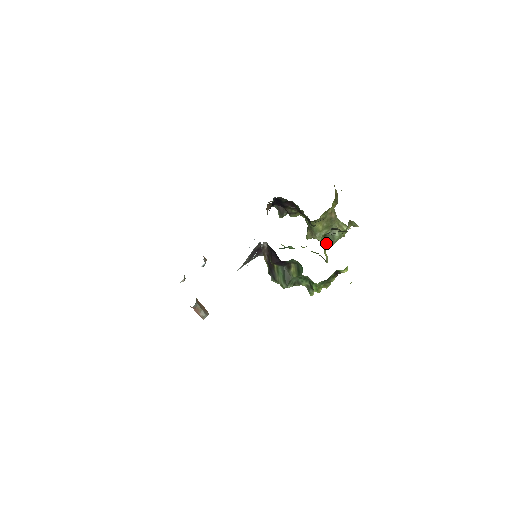
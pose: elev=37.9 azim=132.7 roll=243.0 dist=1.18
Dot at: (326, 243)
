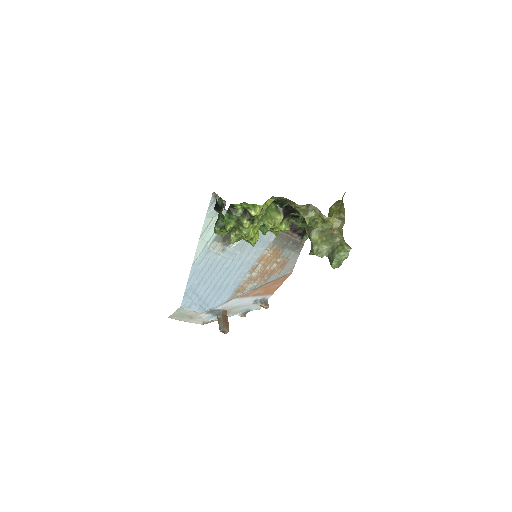
Dot at: (278, 217)
